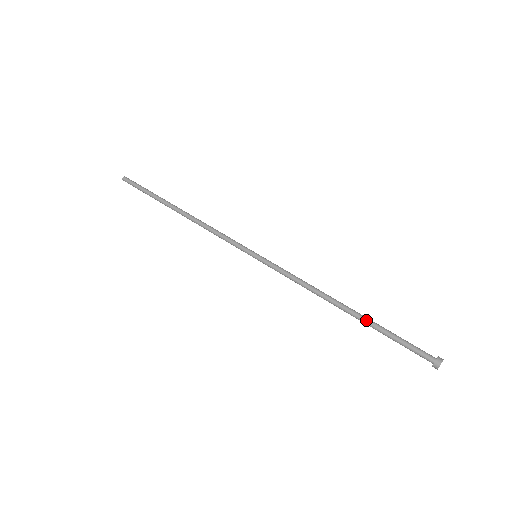
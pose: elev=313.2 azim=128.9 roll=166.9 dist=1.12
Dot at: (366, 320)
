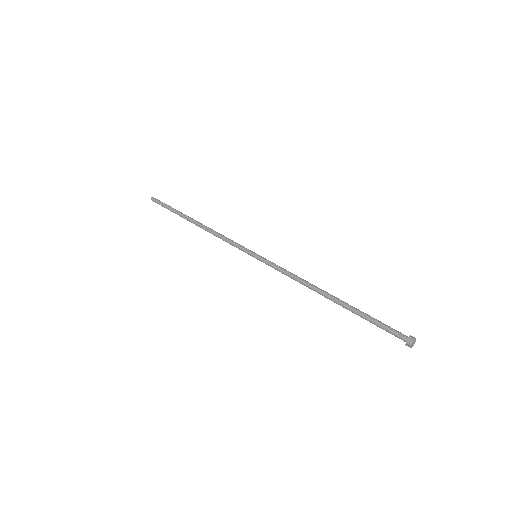
Dot at: occluded
